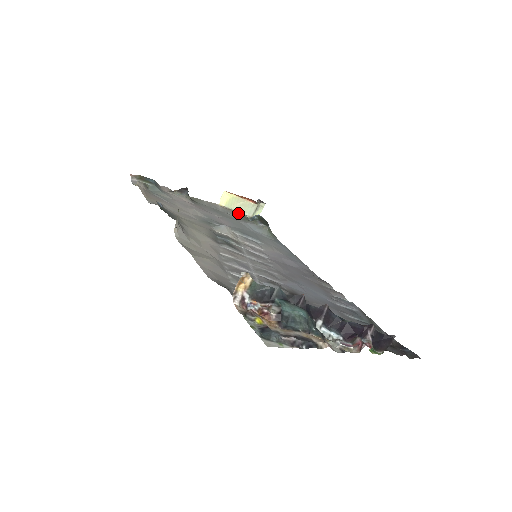
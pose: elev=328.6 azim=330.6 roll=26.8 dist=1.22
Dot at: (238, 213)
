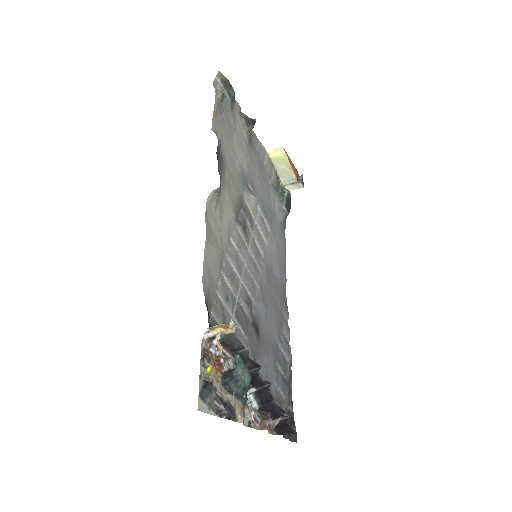
Dot at: (276, 175)
